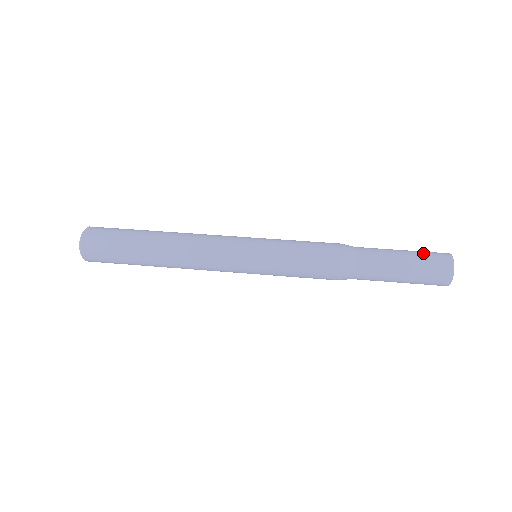
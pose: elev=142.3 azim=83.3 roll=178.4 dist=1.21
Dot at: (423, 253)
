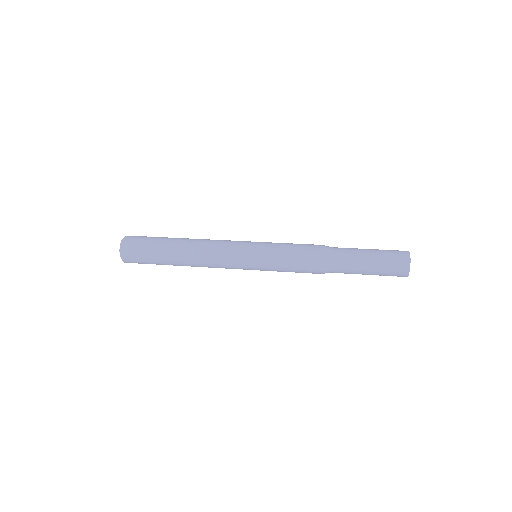
Dot at: (386, 250)
